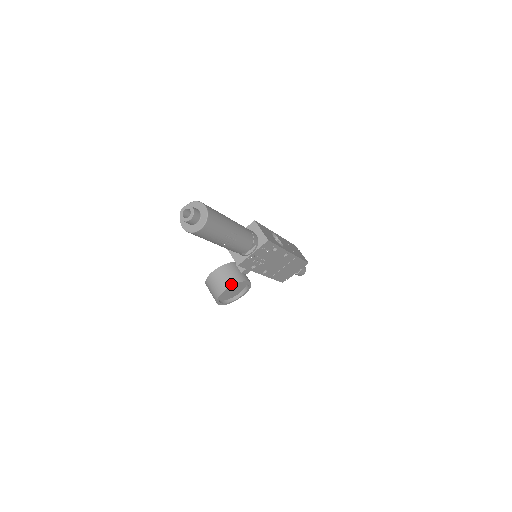
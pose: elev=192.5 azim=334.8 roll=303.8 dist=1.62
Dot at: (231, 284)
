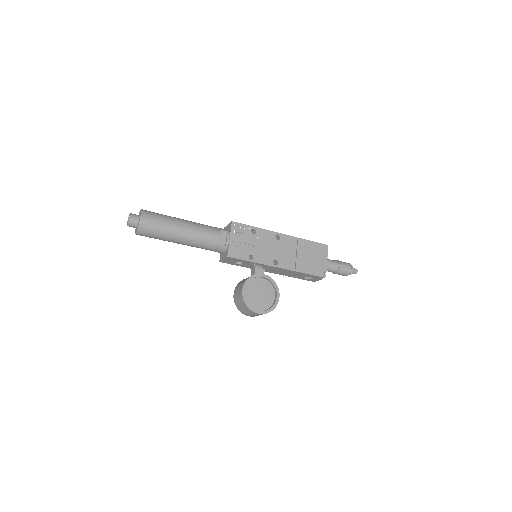
Dot at: (244, 282)
